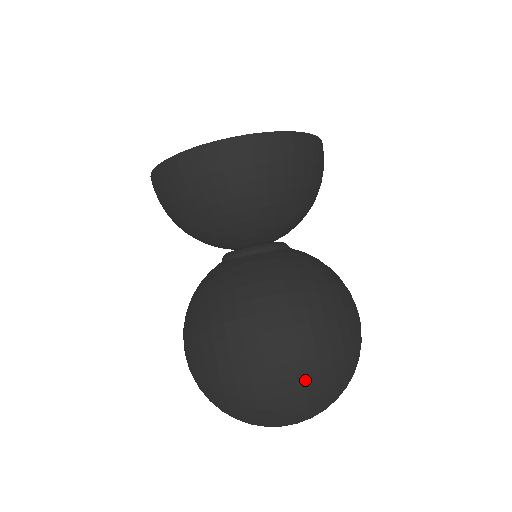
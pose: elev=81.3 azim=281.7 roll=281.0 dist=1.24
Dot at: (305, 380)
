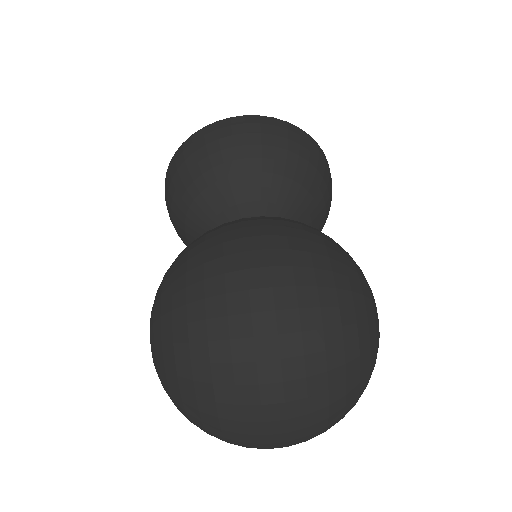
Dot at: (297, 294)
